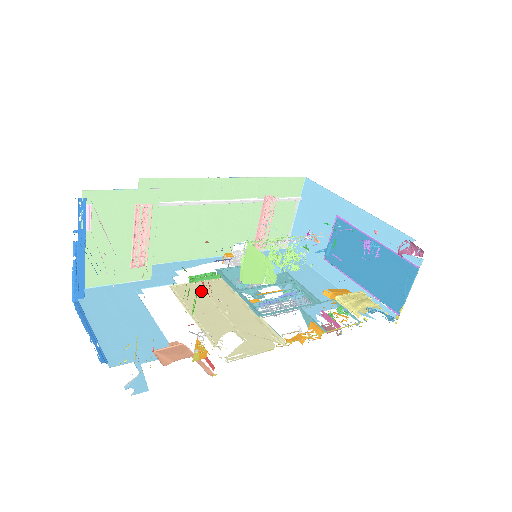
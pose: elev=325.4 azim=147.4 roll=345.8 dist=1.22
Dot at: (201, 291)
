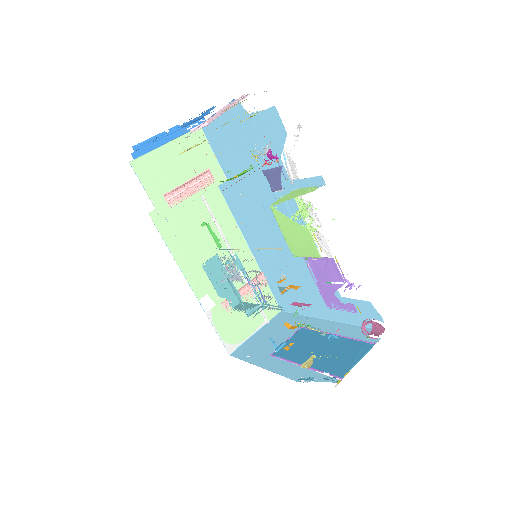
Dot at: occluded
